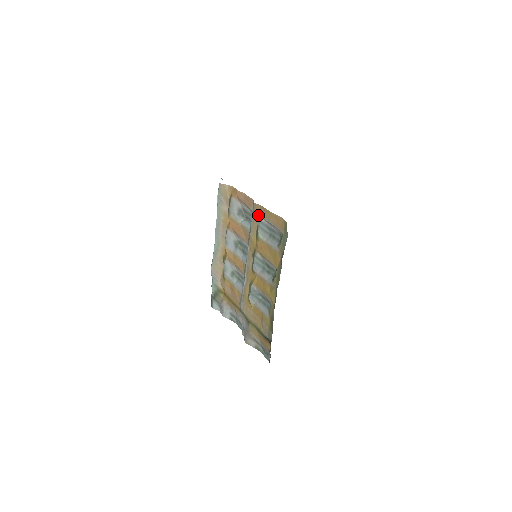
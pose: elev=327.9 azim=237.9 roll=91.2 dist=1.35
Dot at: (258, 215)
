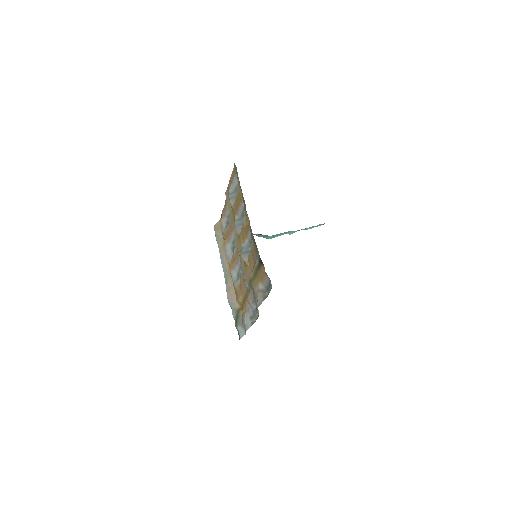
Dot at: (228, 196)
